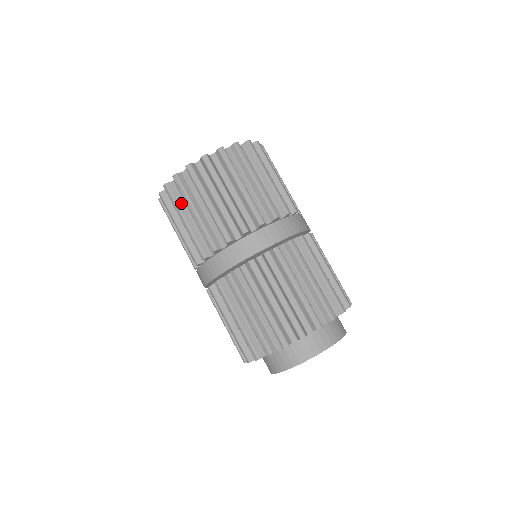
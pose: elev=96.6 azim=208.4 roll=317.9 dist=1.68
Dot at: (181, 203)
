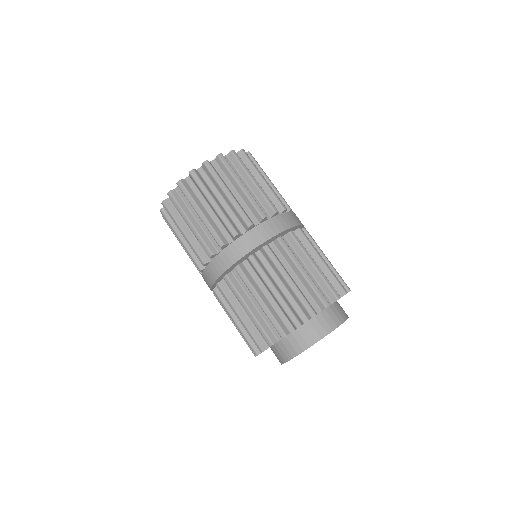
Dot at: (208, 188)
